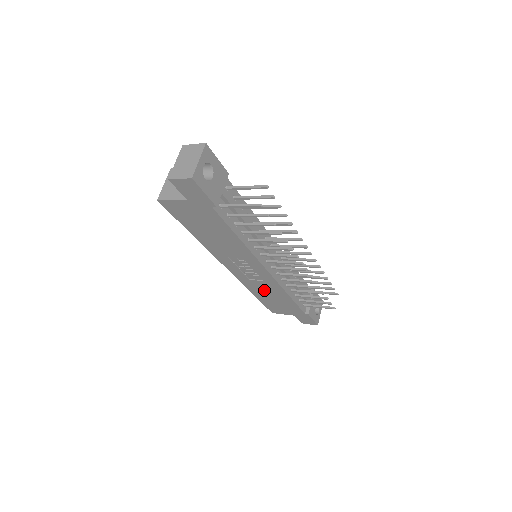
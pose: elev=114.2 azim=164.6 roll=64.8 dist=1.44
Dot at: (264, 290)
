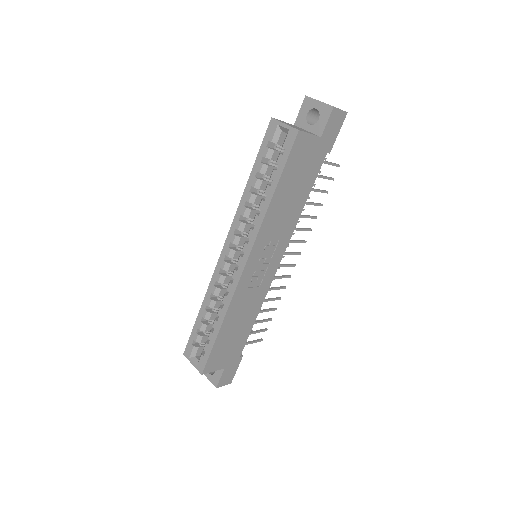
Dot at: (242, 310)
